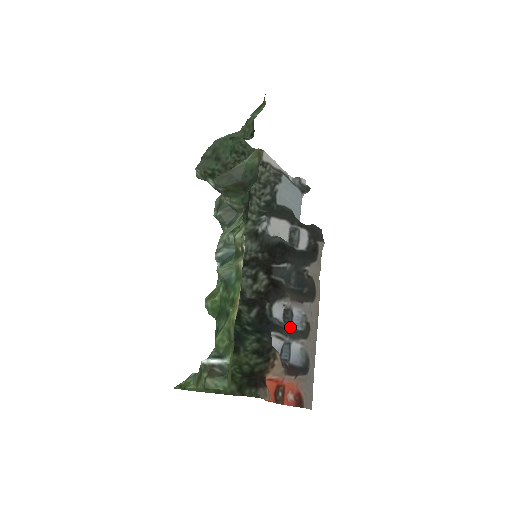
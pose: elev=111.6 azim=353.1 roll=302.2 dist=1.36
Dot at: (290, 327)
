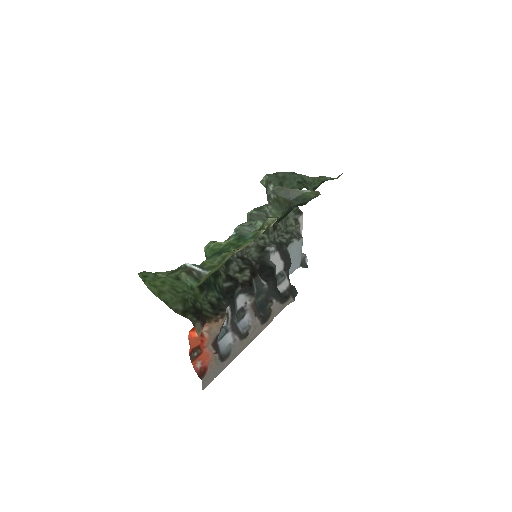
Dot at: (237, 321)
